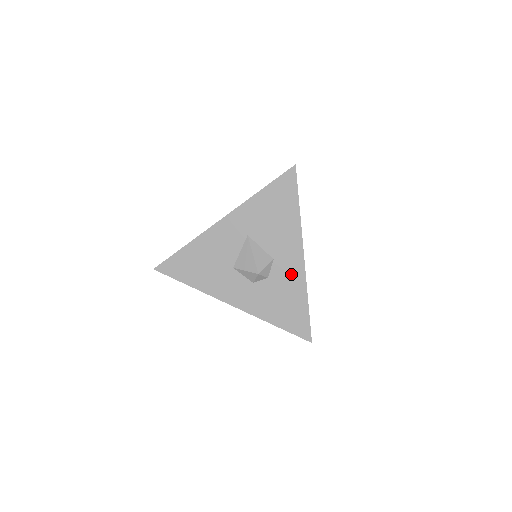
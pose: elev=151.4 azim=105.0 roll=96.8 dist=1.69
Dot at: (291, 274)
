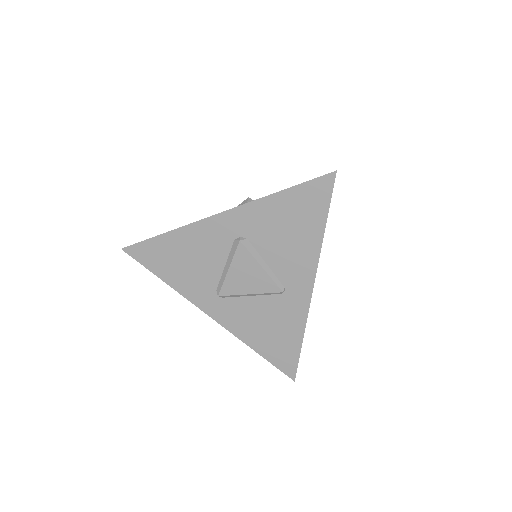
Dot at: occluded
